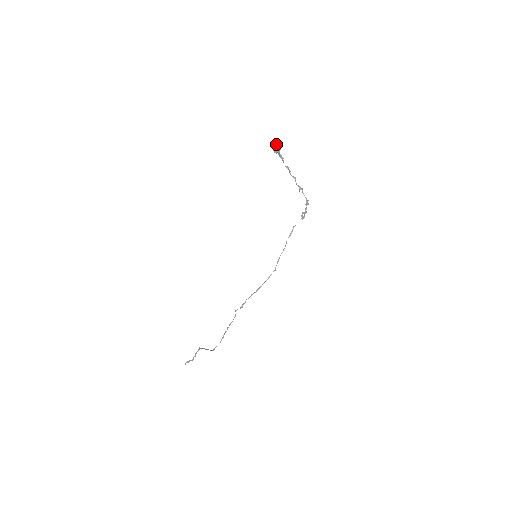
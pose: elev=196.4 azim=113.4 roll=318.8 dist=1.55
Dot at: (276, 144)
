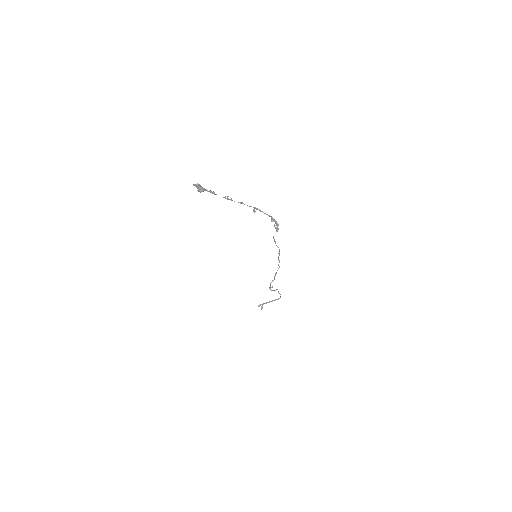
Dot at: occluded
